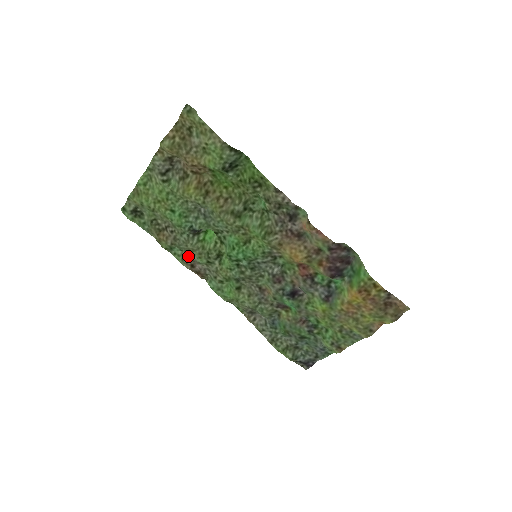
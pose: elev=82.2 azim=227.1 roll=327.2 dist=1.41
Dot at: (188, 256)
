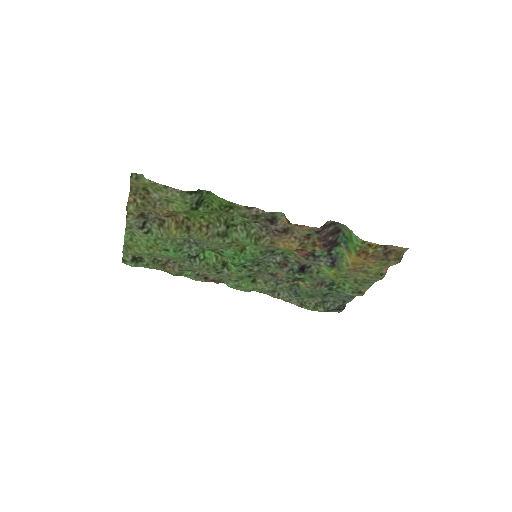
Dot at: (198, 273)
